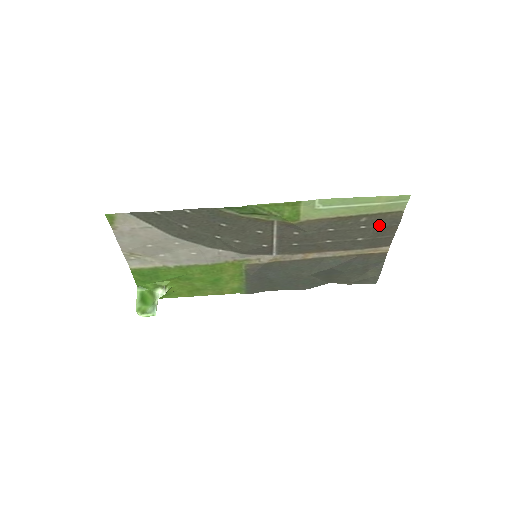
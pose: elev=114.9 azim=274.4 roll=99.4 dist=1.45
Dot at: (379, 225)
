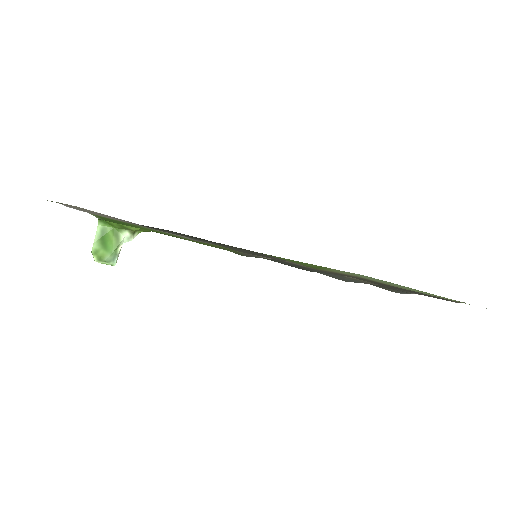
Dot at: (425, 294)
